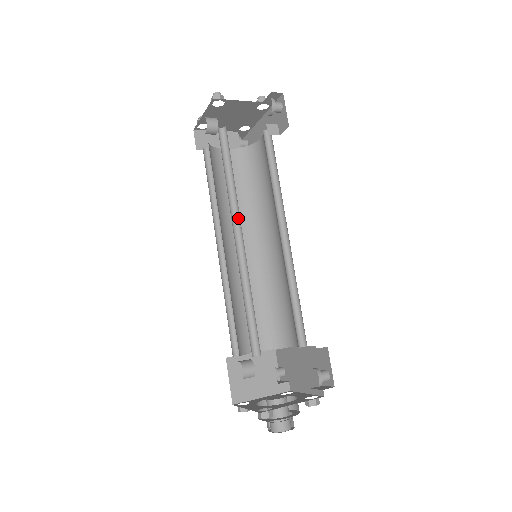
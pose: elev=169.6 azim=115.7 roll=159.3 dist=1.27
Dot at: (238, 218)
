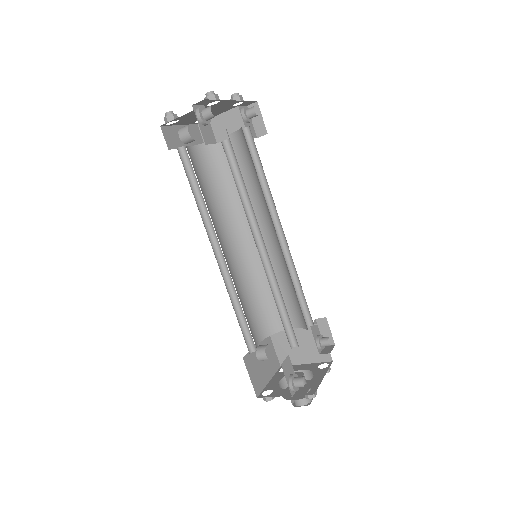
Dot at: occluded
